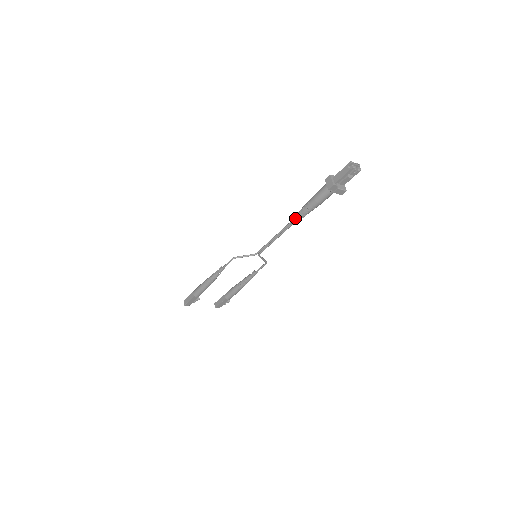
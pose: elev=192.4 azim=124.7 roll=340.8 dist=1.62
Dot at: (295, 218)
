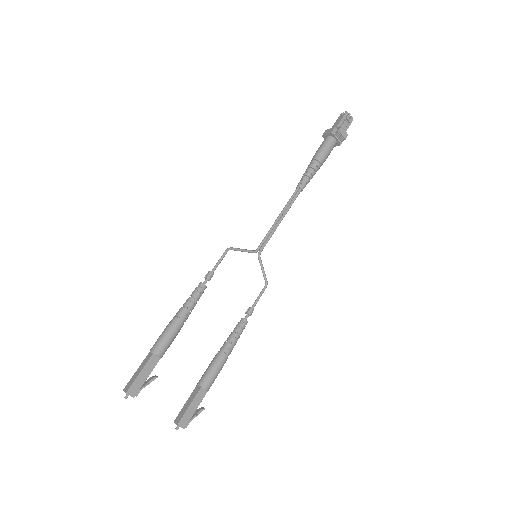
Dot at: (301, 181)
